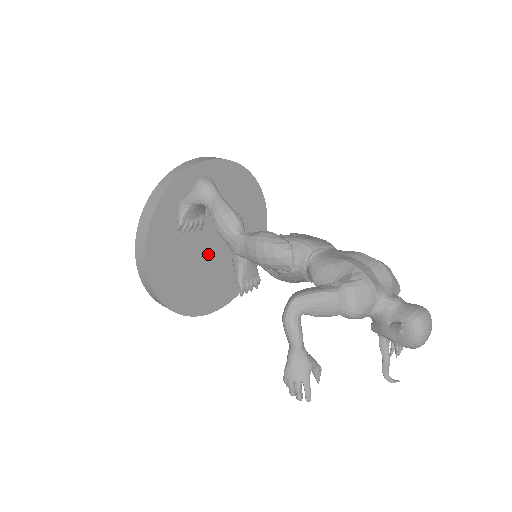
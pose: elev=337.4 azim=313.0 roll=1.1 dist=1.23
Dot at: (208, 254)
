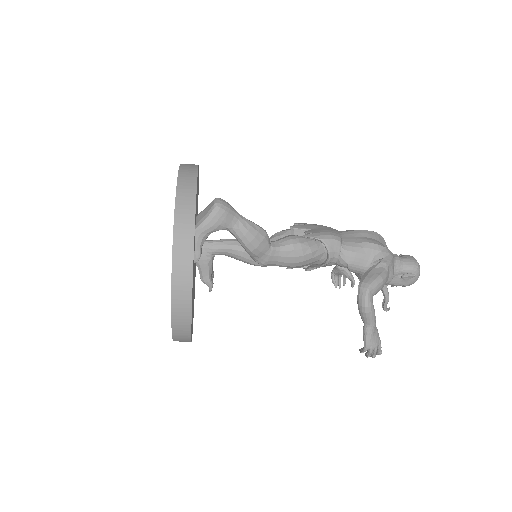
Dot at: occluded
